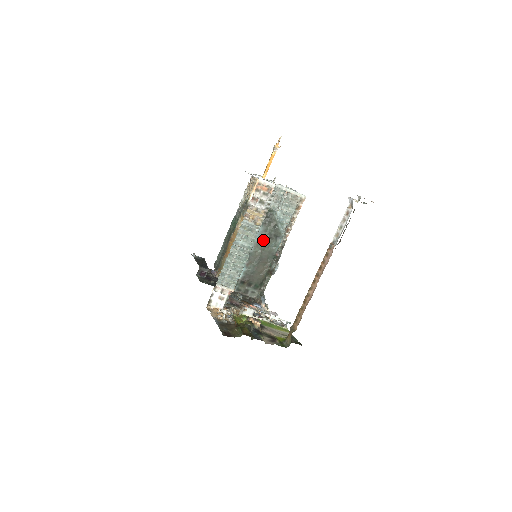
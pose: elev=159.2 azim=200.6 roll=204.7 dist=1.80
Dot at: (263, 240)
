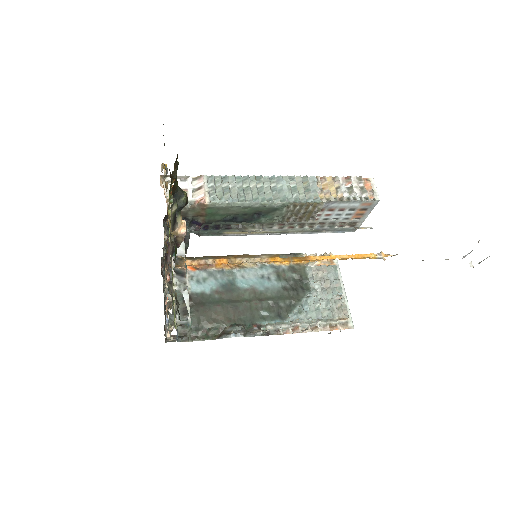
Dot at: (264, 297)
